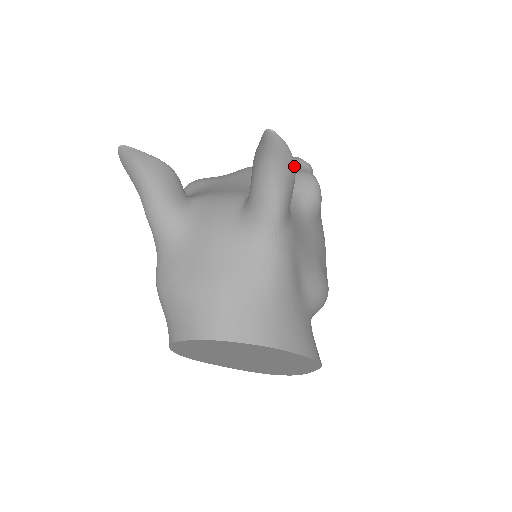
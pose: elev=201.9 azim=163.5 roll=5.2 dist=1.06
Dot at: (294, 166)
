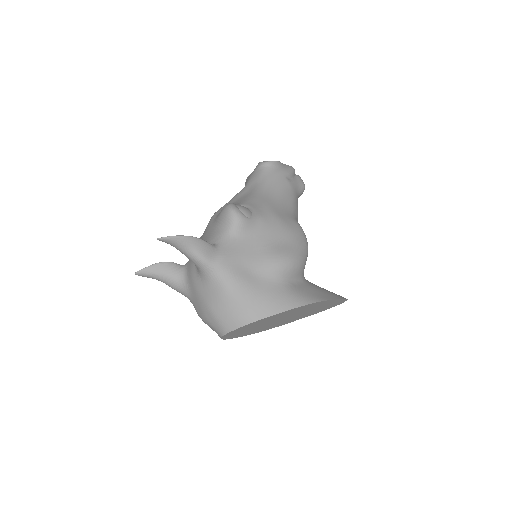
Dot at: (188, 237)
